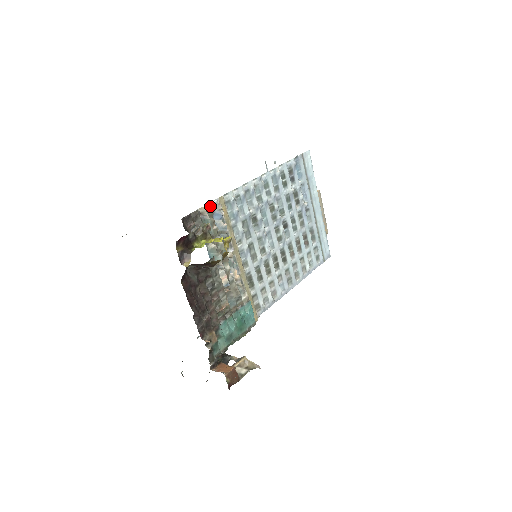
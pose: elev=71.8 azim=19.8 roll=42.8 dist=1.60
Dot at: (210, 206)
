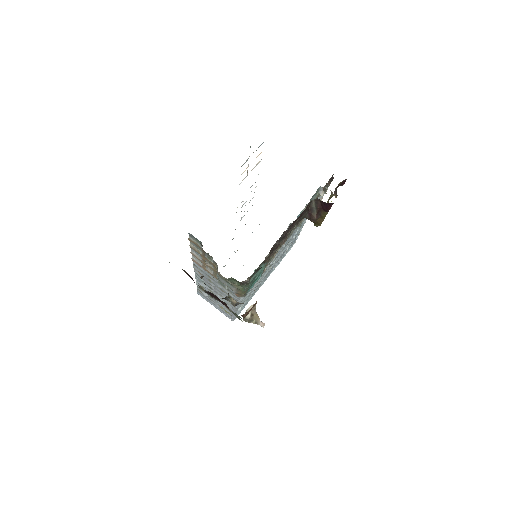
Dot at: occluded
